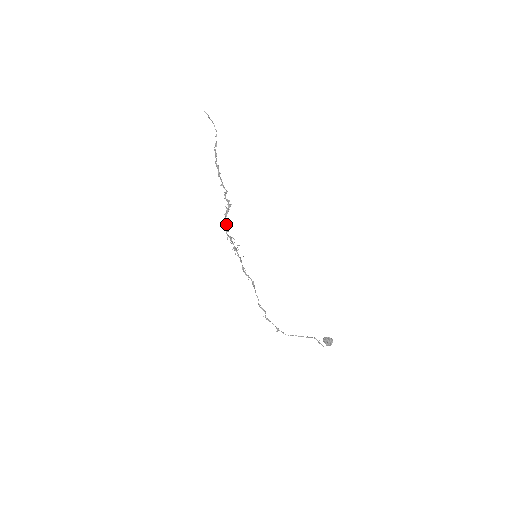
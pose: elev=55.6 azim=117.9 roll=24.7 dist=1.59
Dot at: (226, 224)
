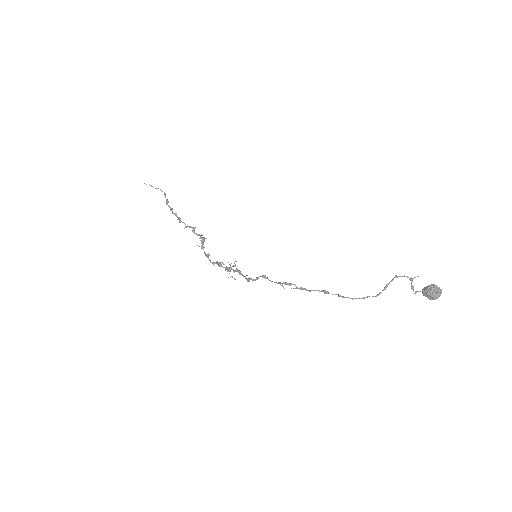
Dot at: occluded
